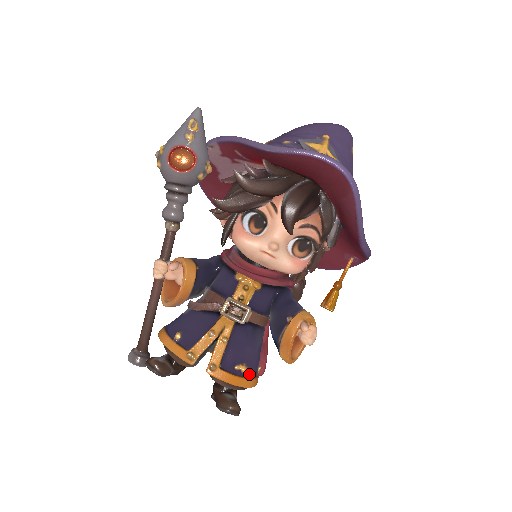
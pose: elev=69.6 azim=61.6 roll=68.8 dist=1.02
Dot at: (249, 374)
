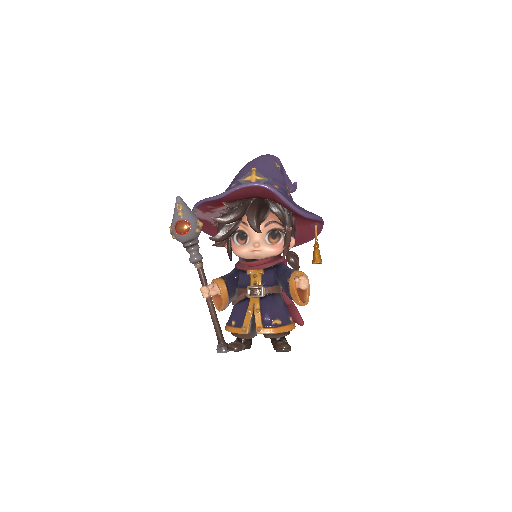
Dot at: (283, 323)
